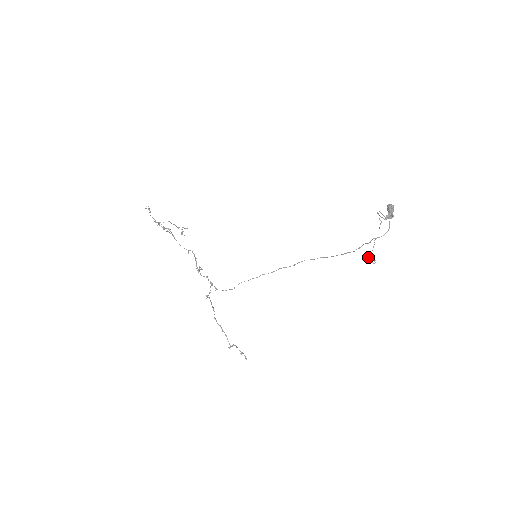
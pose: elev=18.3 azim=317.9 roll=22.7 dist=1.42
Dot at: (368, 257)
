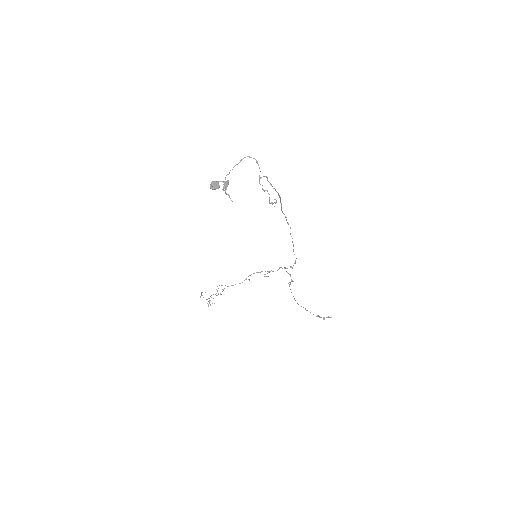
Dot at: (269, 203)
